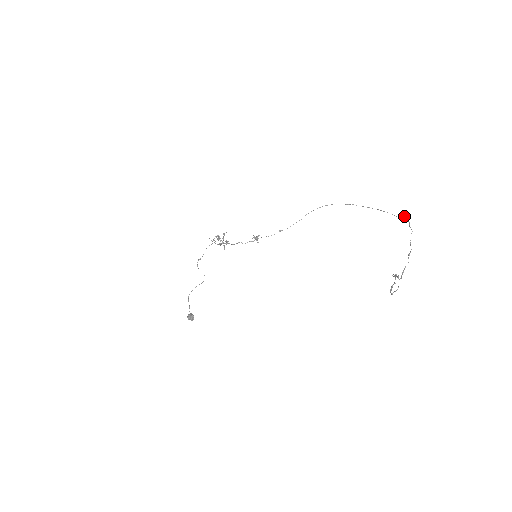
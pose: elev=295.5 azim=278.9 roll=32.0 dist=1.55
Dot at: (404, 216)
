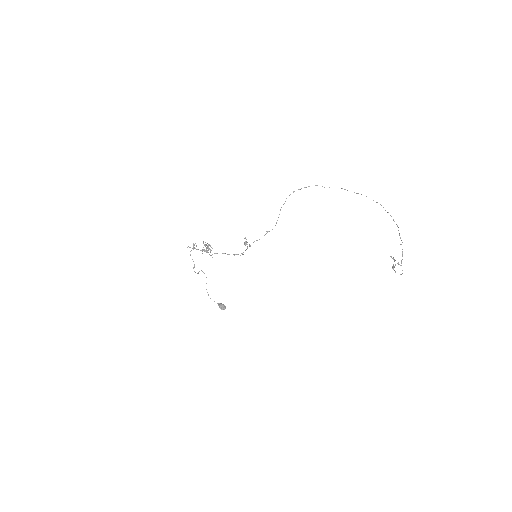
Dot at: occluded
